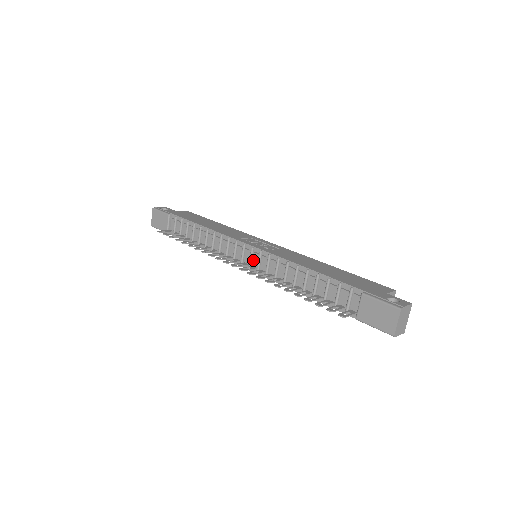
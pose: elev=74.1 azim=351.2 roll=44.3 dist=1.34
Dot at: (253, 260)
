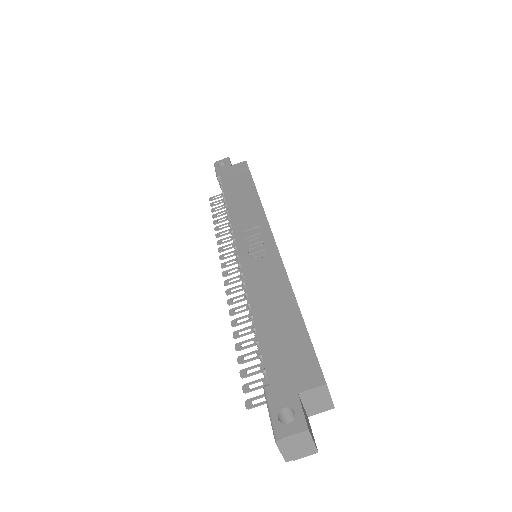
Dot at: occluded
